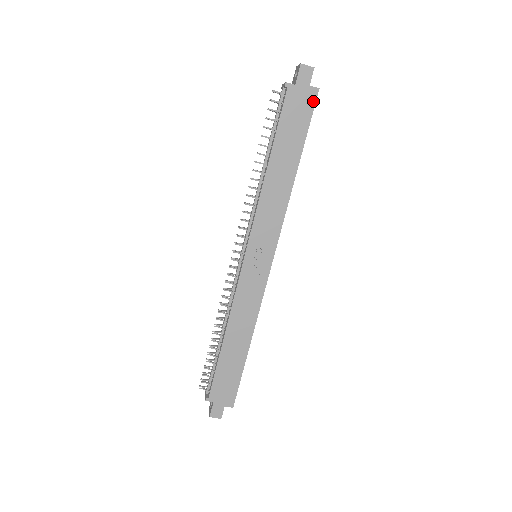
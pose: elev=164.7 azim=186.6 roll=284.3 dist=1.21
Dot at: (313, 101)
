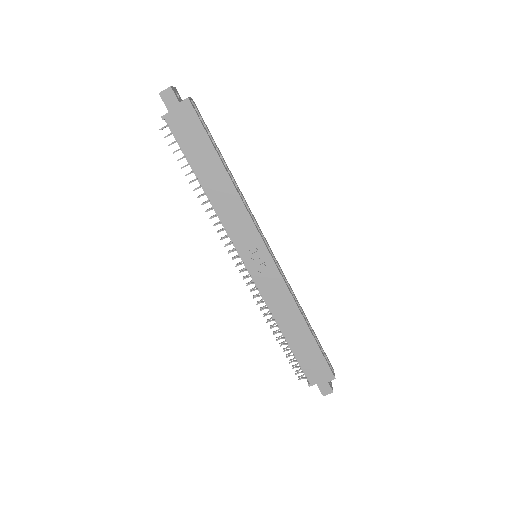
Dot at: (192, 111)
